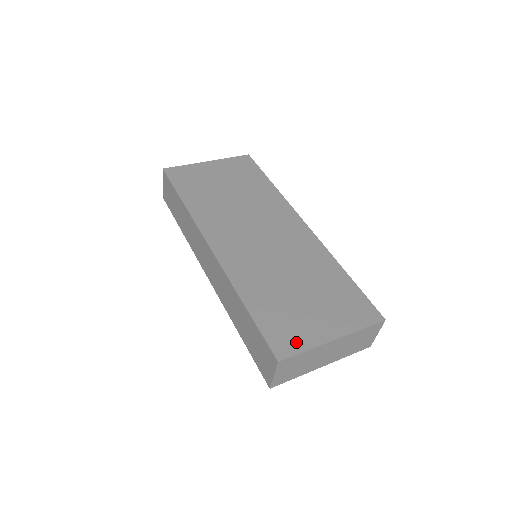
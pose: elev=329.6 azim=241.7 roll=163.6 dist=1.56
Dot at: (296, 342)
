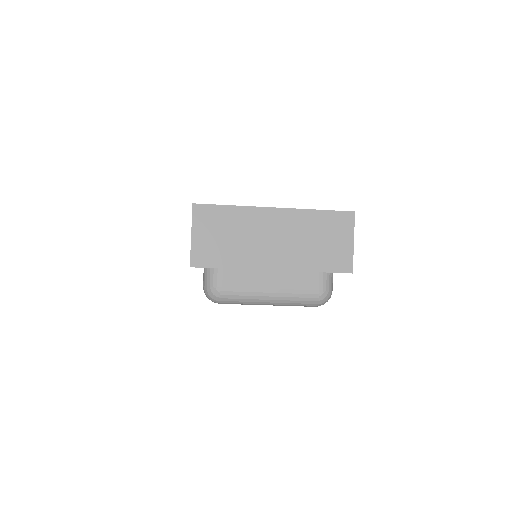
Dot at: occluded
